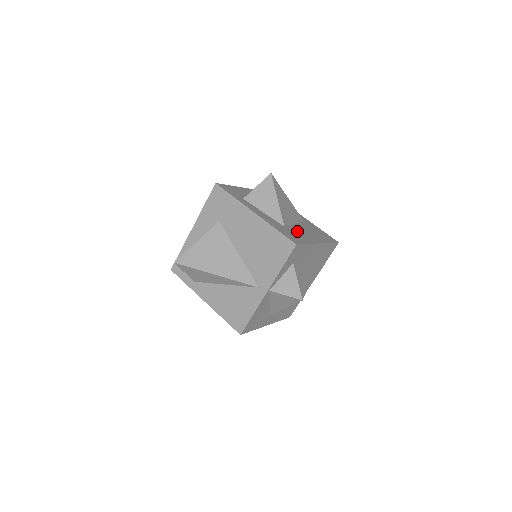
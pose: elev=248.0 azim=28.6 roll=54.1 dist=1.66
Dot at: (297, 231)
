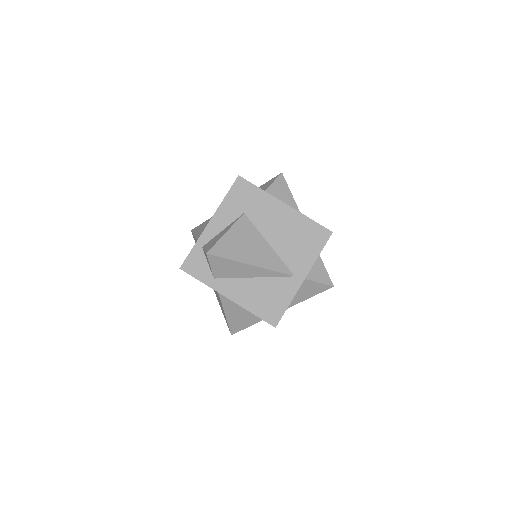
Dot at: occluded
